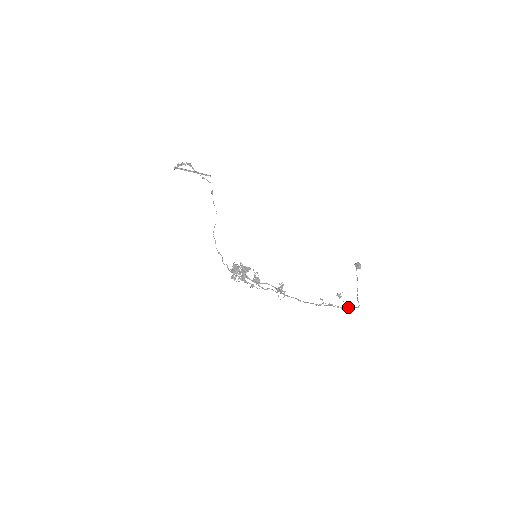
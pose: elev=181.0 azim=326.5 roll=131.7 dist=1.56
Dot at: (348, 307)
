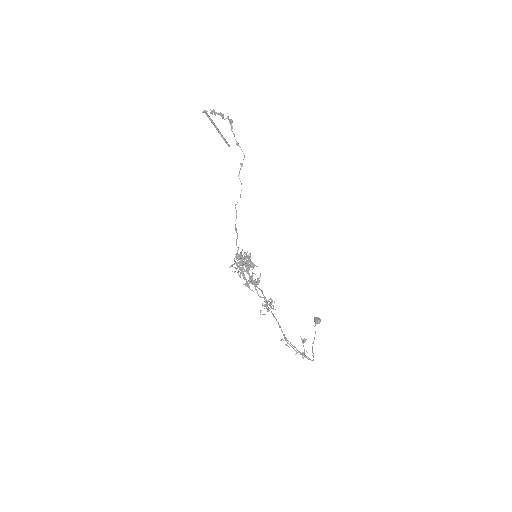
Dot at: (305, 356)
